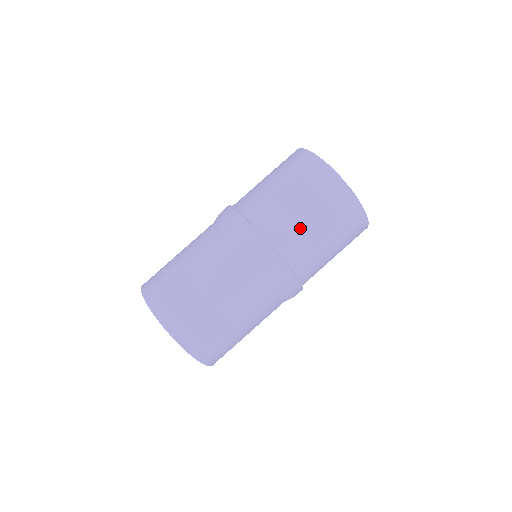
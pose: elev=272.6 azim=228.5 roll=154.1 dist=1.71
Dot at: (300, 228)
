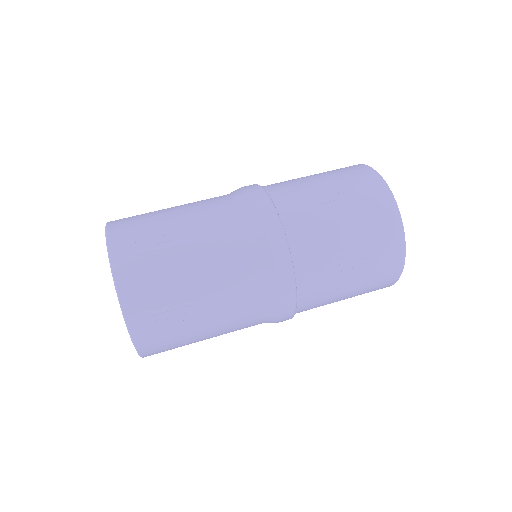
Dot at: (326, 226)
